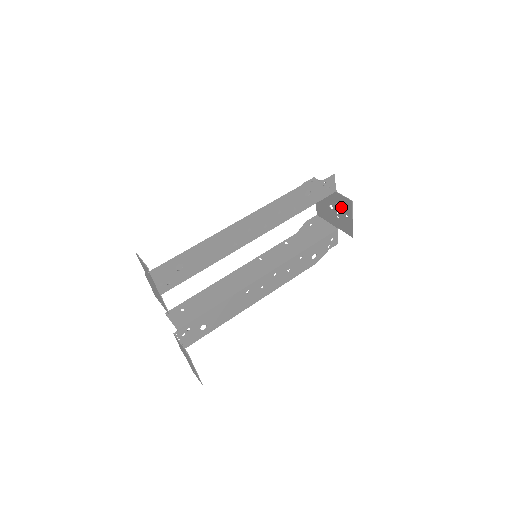
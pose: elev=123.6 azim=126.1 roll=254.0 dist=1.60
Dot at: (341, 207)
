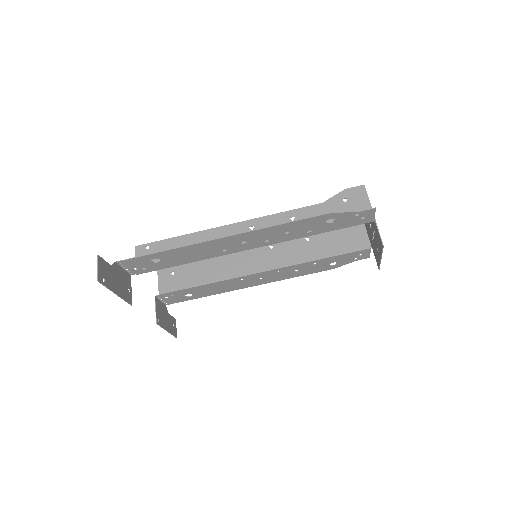
Dot at: (376, 237)
